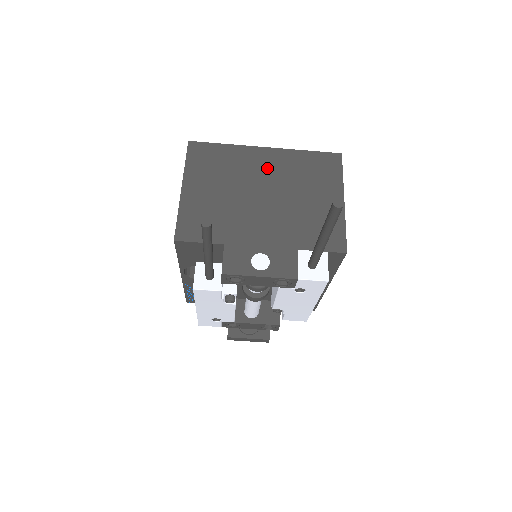
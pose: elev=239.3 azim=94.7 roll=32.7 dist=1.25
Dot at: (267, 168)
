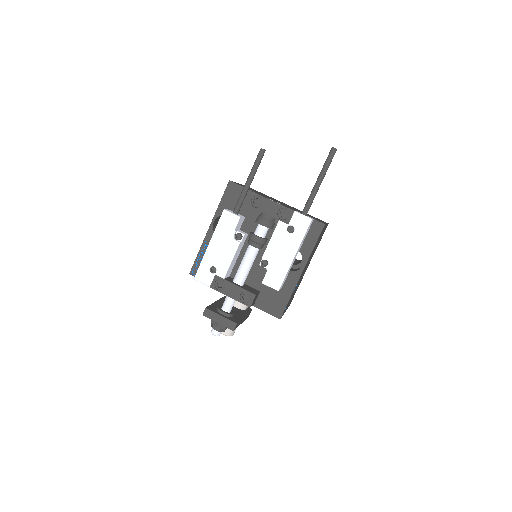
Dot at: occluded
